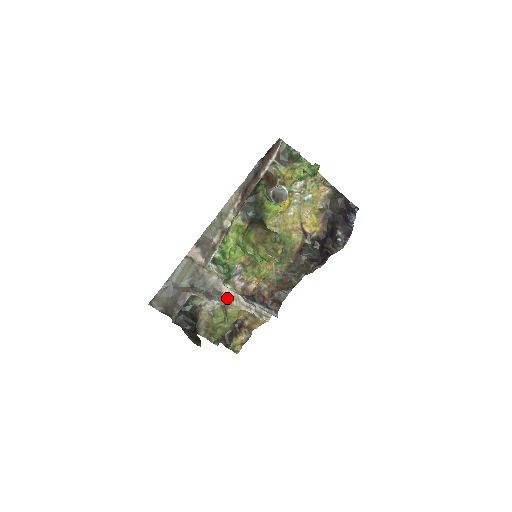
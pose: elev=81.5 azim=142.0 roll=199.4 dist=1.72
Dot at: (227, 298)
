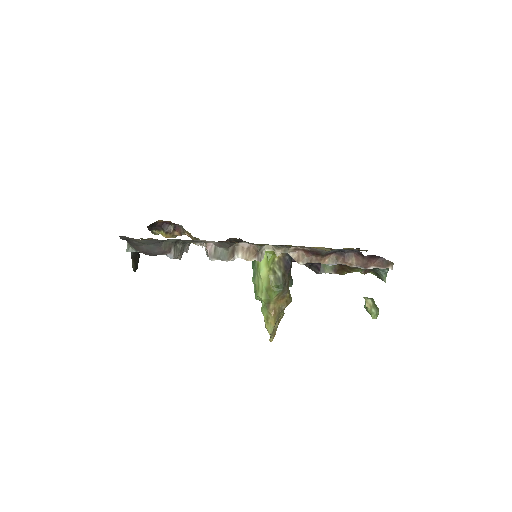
Dot at: (194, 240)
